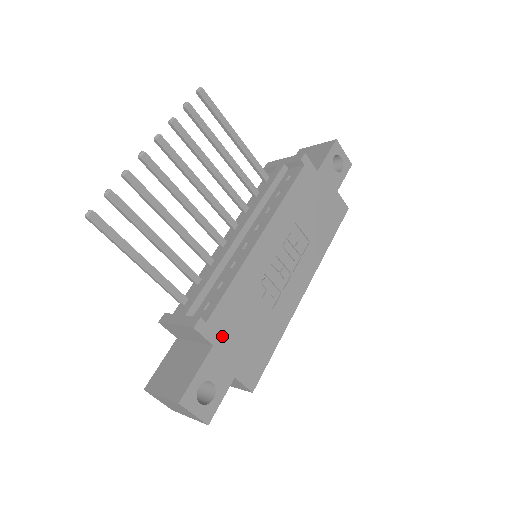
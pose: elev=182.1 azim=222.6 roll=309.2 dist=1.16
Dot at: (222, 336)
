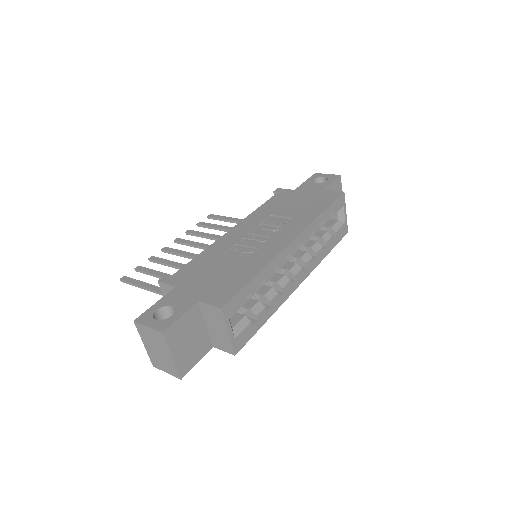
Dot at: (186, 281)
